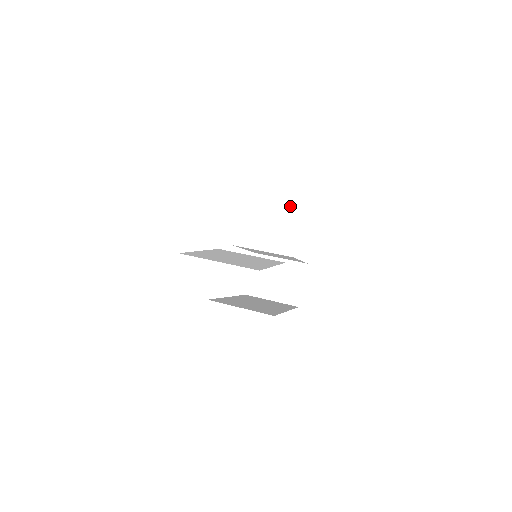
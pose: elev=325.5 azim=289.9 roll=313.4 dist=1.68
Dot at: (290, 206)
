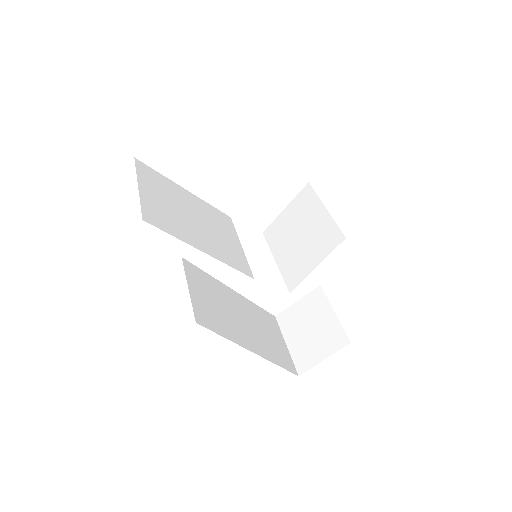
Dot at: (334, 231)
